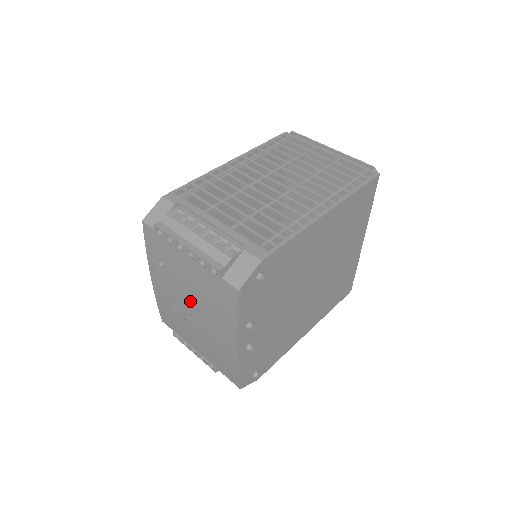
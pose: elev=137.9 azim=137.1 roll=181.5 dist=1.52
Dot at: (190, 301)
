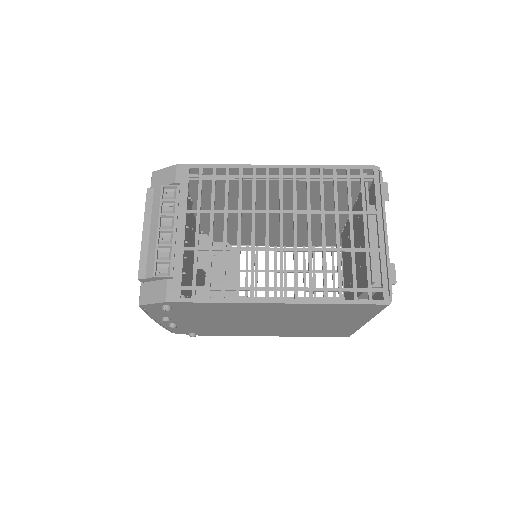
Dot at: occluded
